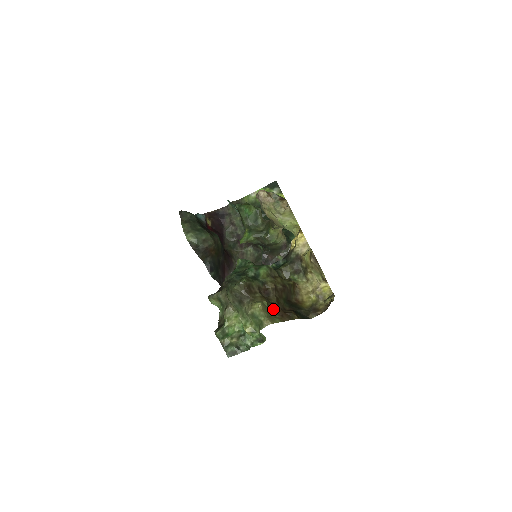
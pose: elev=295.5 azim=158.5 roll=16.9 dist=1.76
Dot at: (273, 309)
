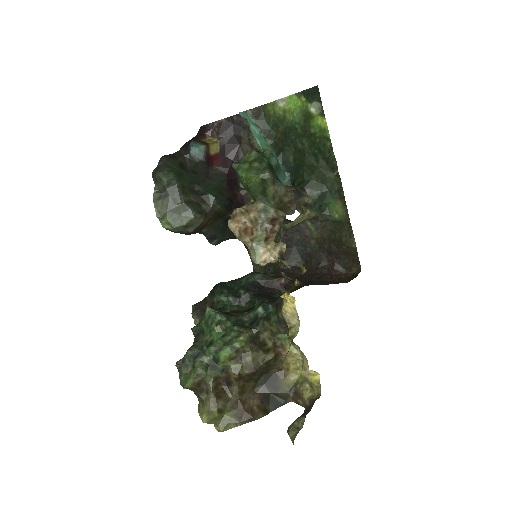
Dot at: (230, 409)
